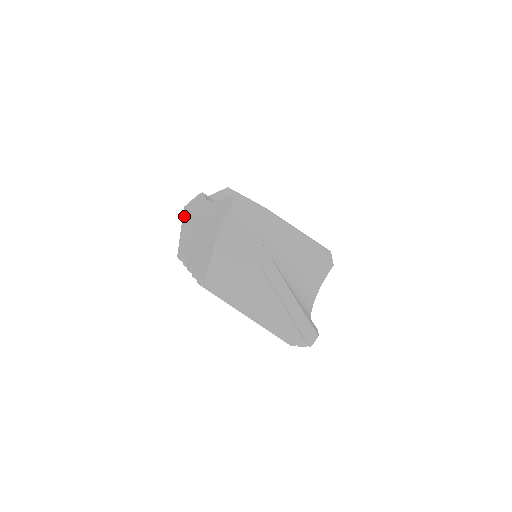
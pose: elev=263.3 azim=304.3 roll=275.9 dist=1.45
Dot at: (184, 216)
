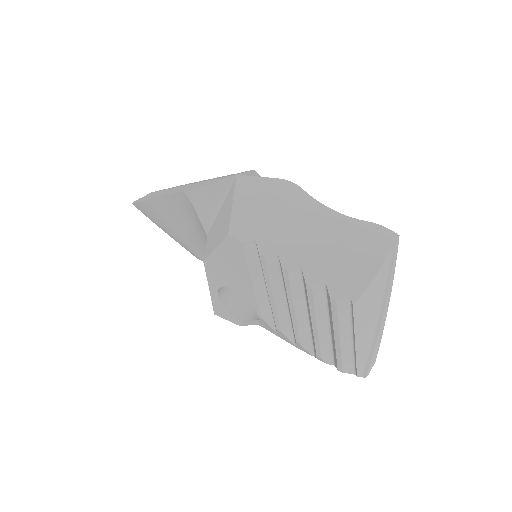
Dot at: (244, 189)
